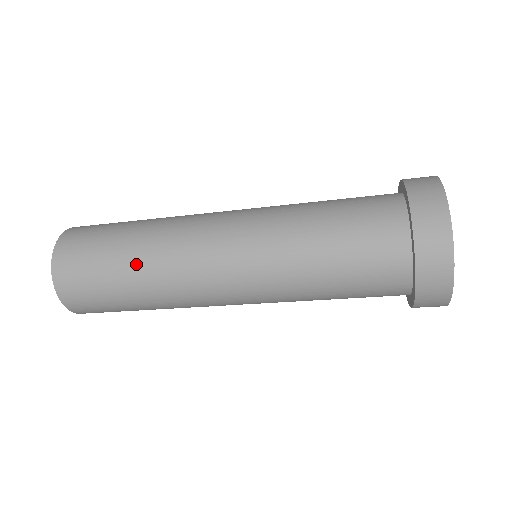
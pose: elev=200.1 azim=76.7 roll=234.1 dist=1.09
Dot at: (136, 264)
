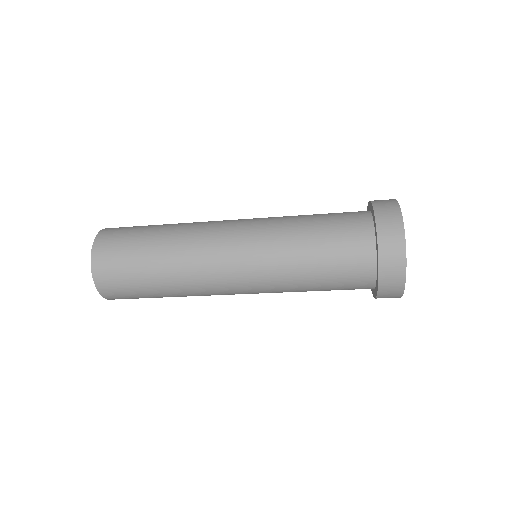
Dot at: (167, 286)
